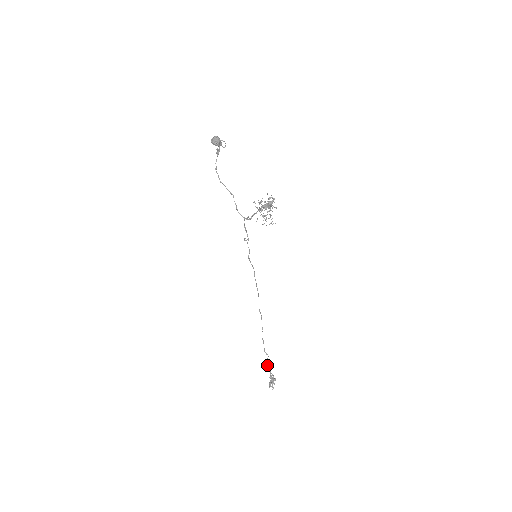
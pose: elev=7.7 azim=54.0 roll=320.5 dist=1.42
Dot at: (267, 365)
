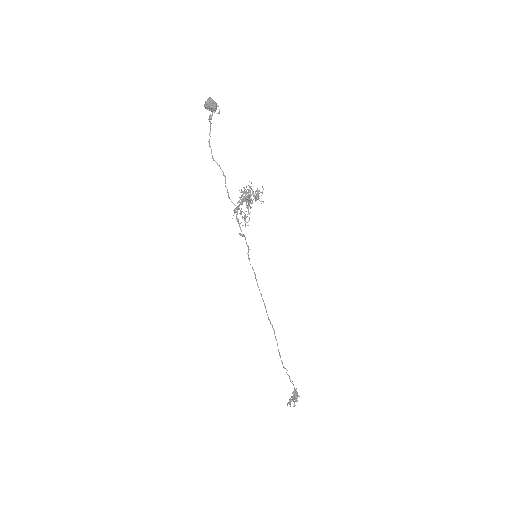
Dot at: occluded
